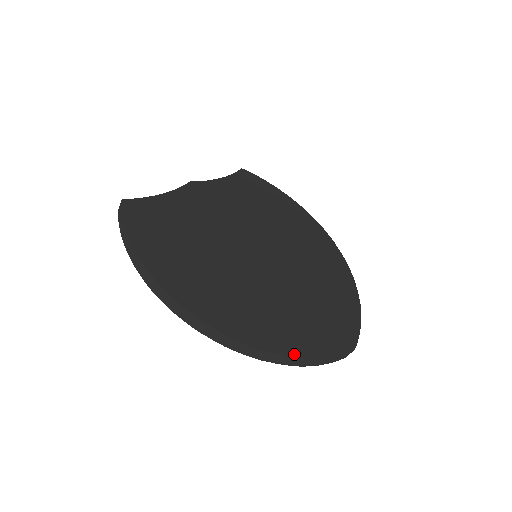
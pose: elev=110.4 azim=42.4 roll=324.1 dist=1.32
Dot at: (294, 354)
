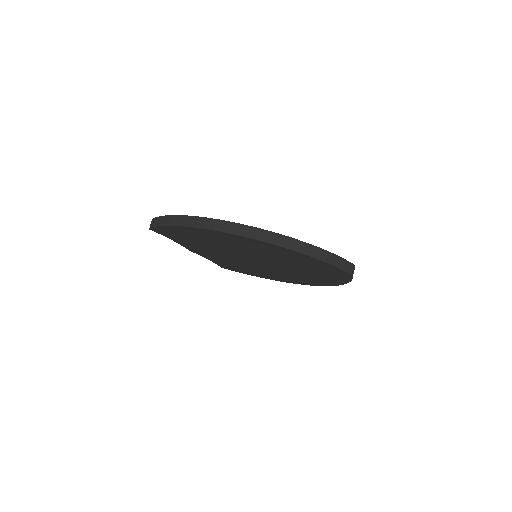
Dot at: (310, 245)
